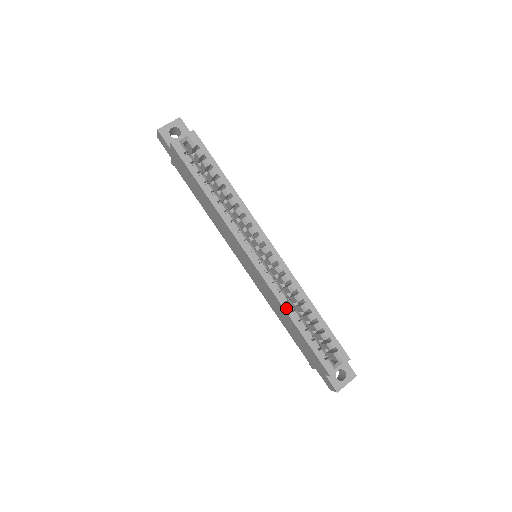
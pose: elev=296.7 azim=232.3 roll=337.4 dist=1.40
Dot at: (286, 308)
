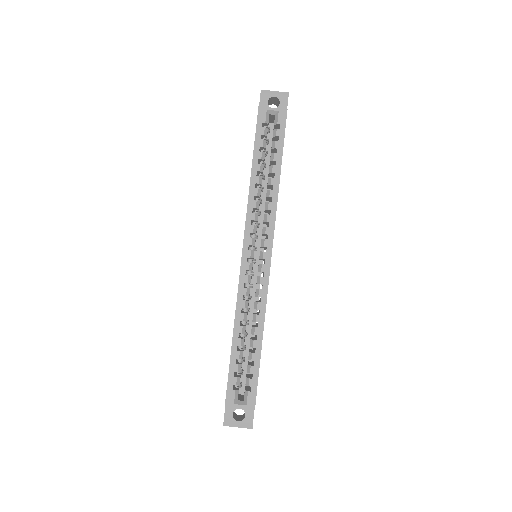
Dot at: (237, 317)
